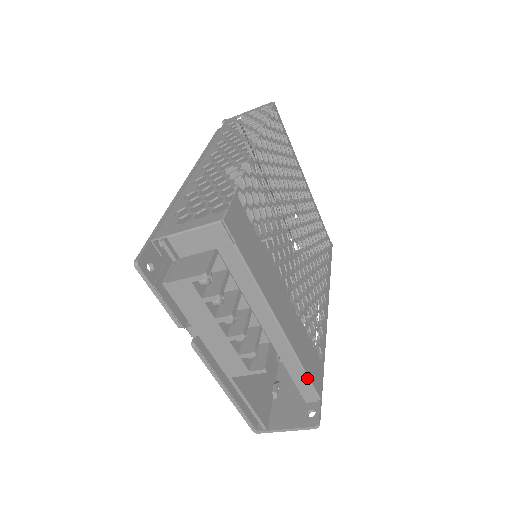
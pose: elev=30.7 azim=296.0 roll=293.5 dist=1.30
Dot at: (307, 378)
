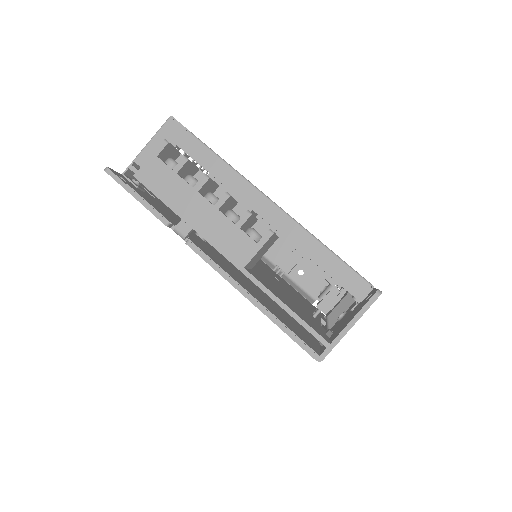
Dot at: (337, 258)
